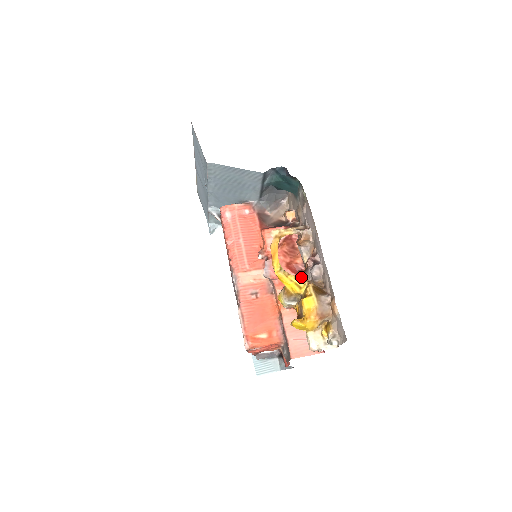
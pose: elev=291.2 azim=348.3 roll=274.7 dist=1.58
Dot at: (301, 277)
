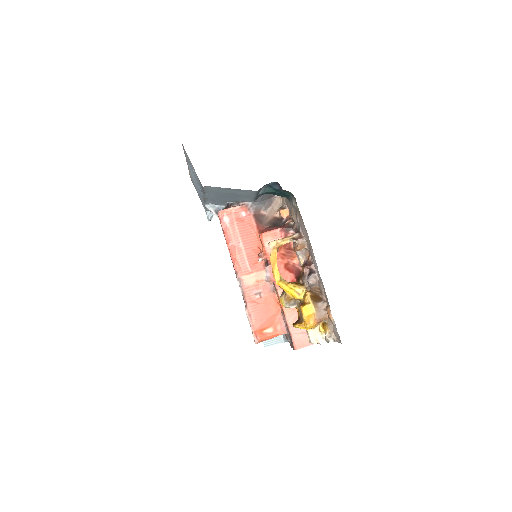
Dot at: (299, 284)
